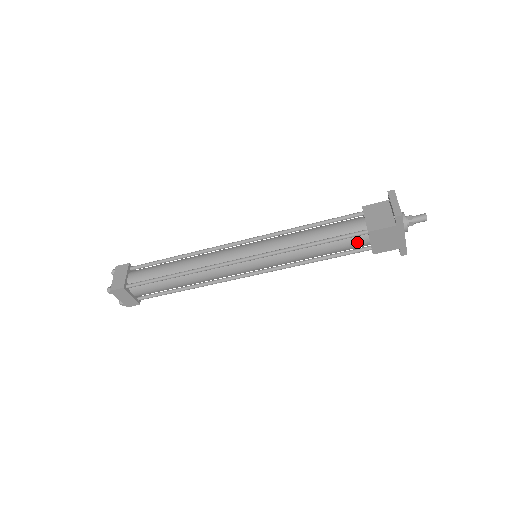
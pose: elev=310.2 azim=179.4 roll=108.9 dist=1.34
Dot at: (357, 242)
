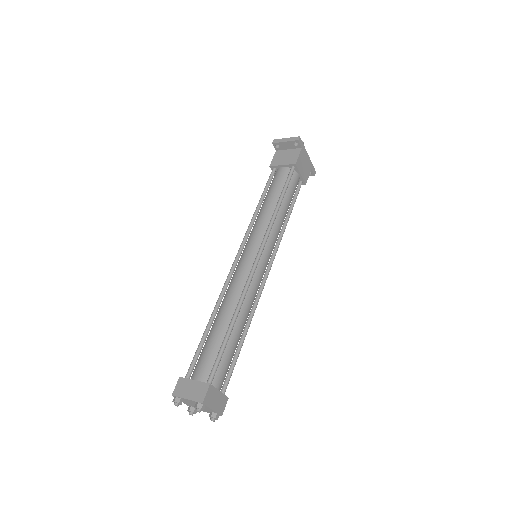
Dot at: (295, 181)
